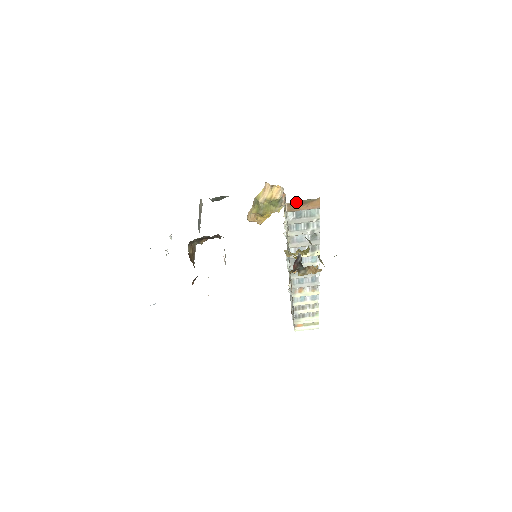
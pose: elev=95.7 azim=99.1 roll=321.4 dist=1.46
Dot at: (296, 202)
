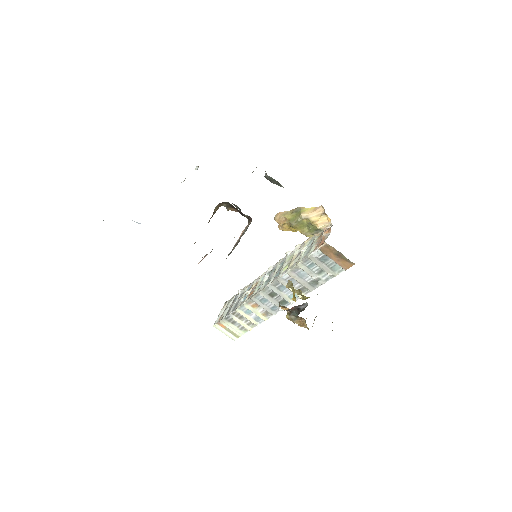
Dot at: (334, 249)
